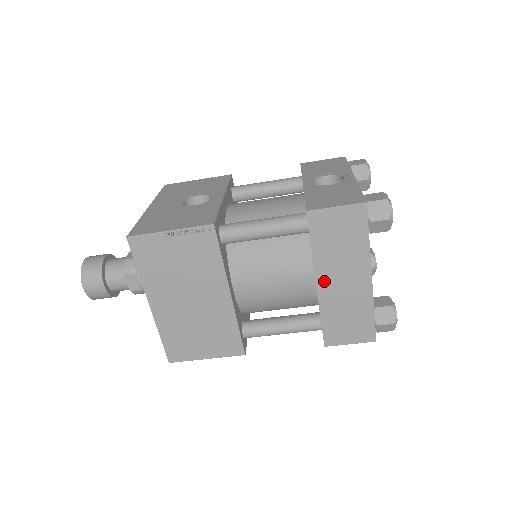
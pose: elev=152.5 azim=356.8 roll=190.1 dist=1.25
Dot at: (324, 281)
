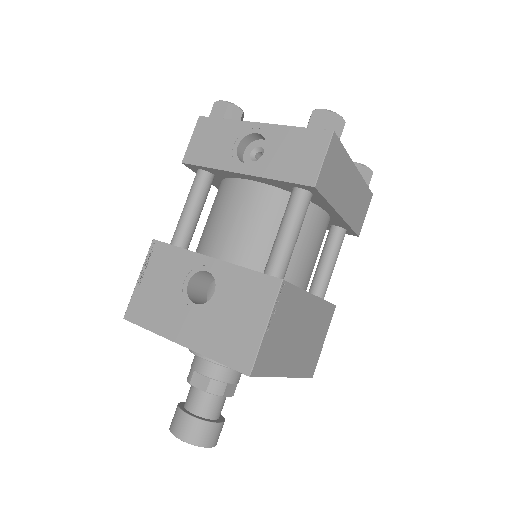
Dot at: (342, 207)
